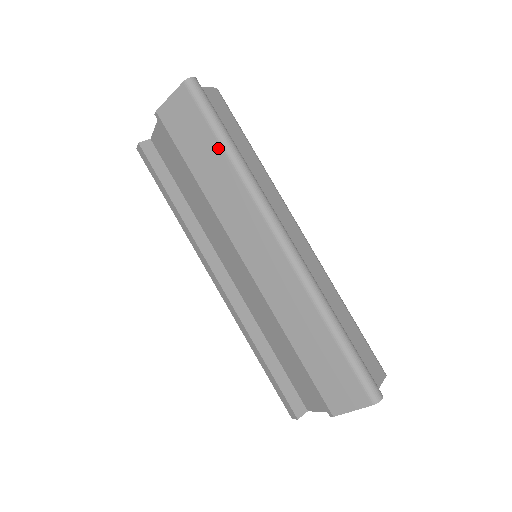
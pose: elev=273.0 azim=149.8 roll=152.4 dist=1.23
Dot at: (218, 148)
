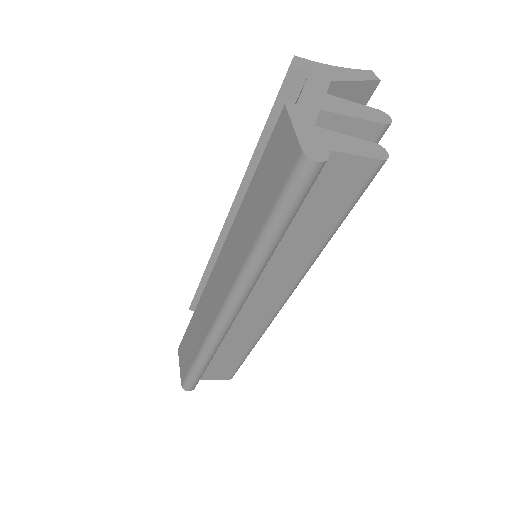
Dot at: (260, 226)
